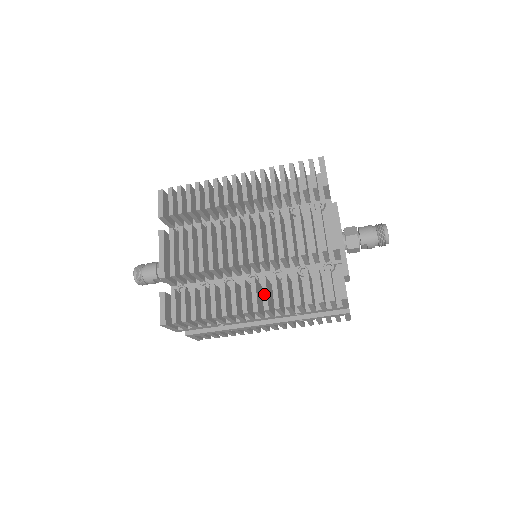
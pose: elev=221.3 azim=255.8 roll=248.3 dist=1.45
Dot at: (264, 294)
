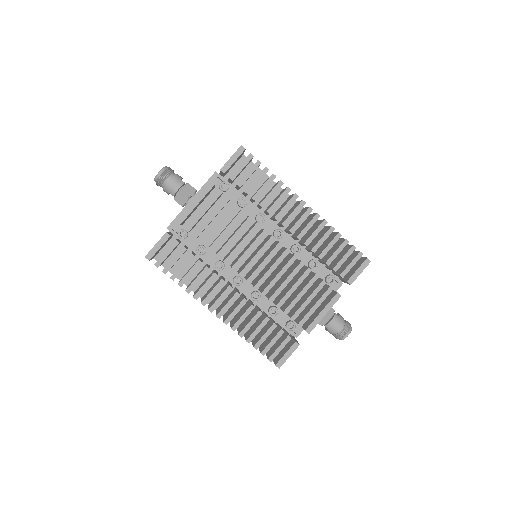
Dot at: (234, 312)
